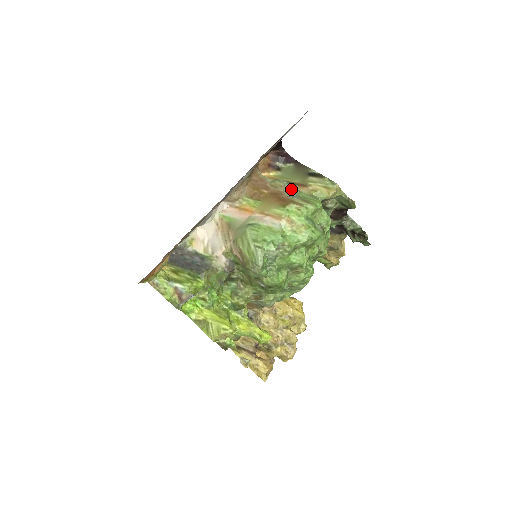
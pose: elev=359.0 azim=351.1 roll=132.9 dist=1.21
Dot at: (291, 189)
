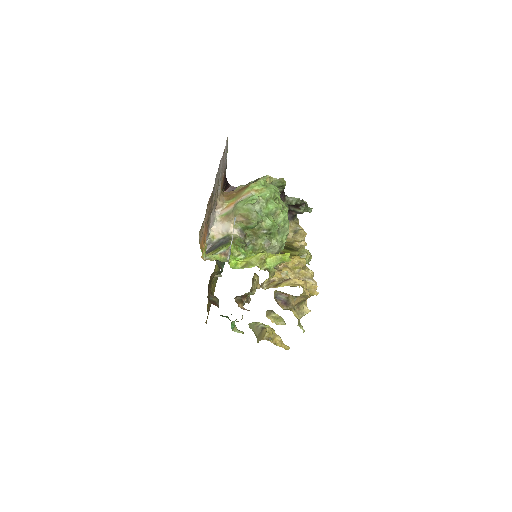
Dot at: (246, 185)
